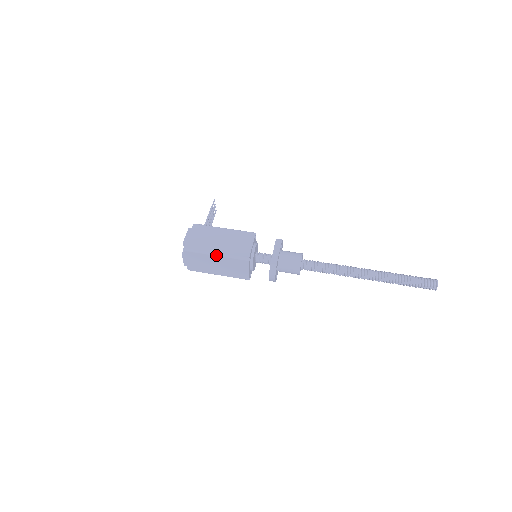
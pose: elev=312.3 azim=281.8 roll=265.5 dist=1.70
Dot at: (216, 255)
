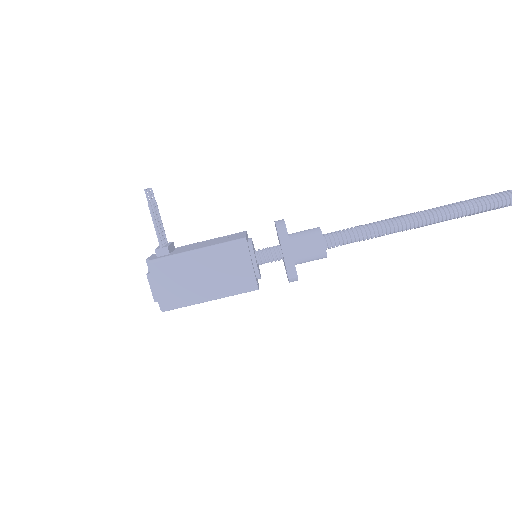
Dot at: occluded
